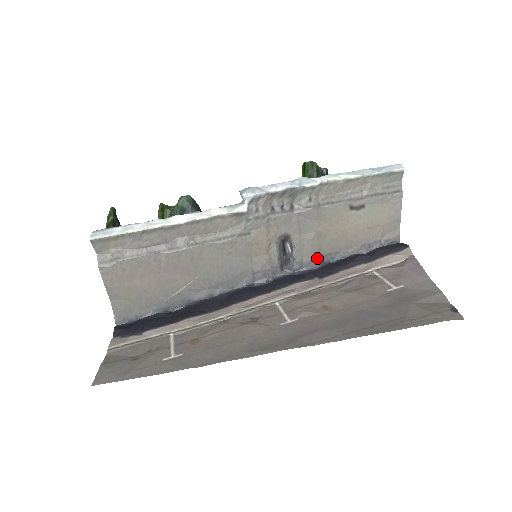
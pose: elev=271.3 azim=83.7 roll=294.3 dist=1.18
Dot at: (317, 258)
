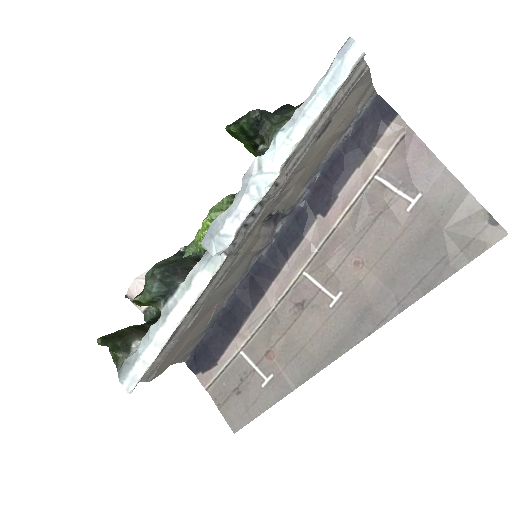
Dot at: (303, 189)
